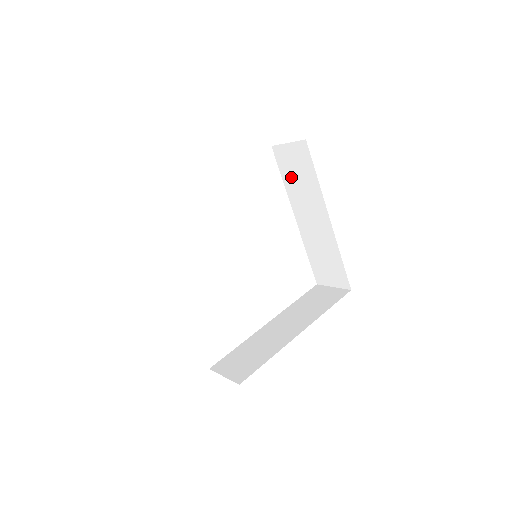
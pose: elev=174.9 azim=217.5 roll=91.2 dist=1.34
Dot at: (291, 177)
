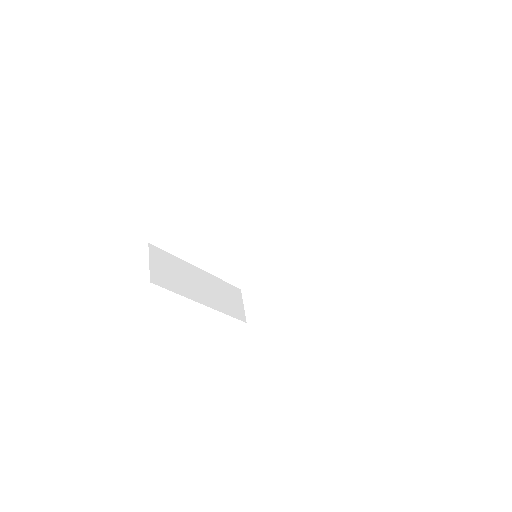
Dot at: occluded
